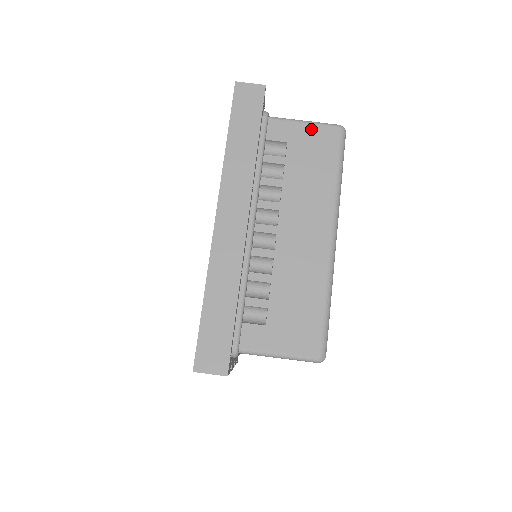
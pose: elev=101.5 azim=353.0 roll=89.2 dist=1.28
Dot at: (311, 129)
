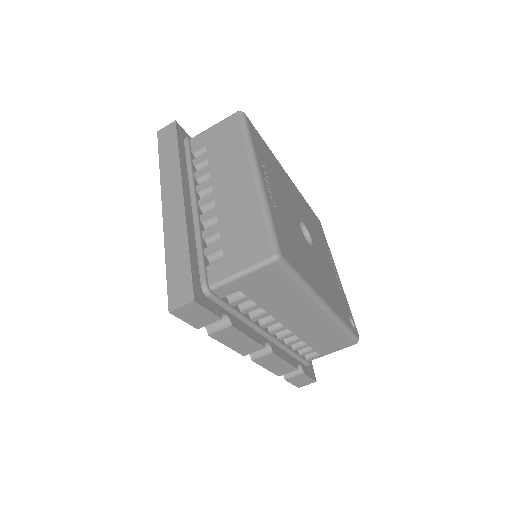
Dot at: (218, 126)
